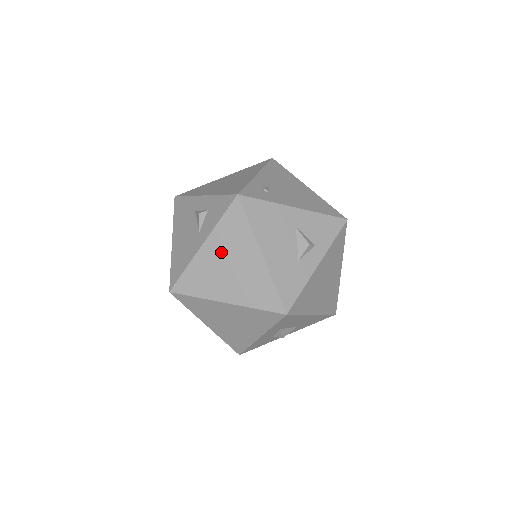
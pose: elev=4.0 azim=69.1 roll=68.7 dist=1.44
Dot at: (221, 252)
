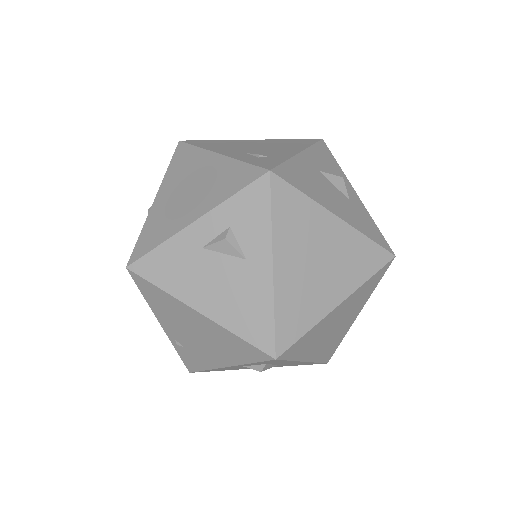
Dot at: (298, 254)
